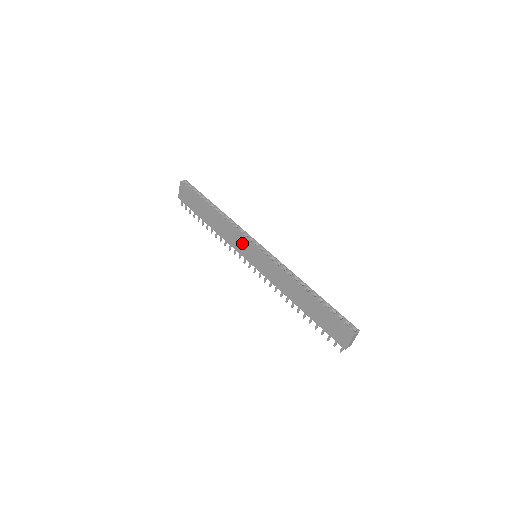
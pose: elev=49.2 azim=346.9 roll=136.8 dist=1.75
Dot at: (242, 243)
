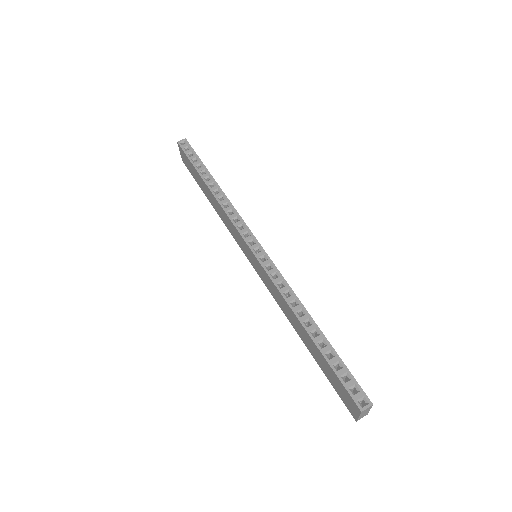
Dot at: (238, 237)
